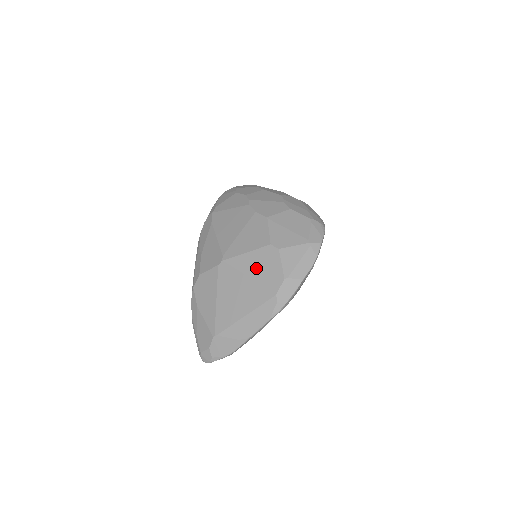
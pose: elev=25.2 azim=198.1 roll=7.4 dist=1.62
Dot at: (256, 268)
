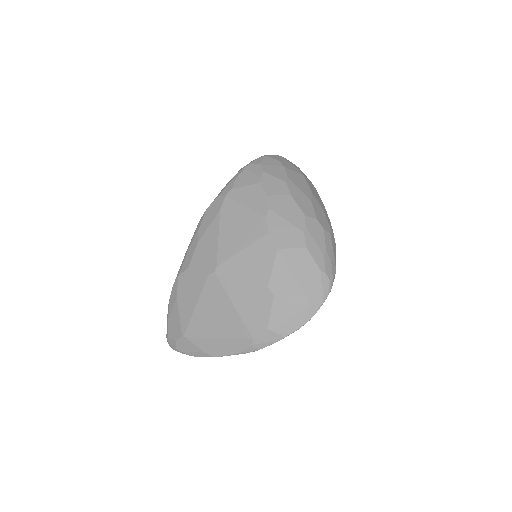
Dot at: (244, 301)
